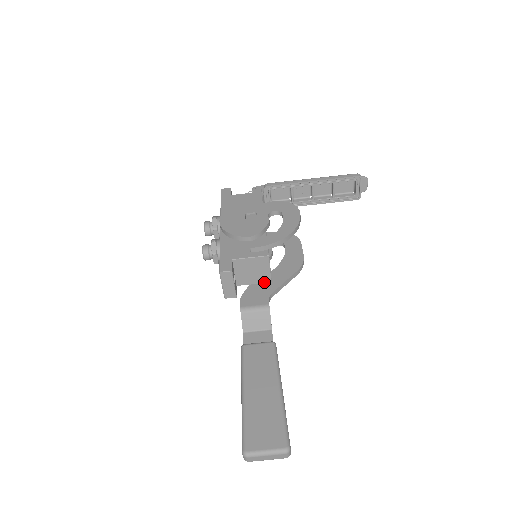
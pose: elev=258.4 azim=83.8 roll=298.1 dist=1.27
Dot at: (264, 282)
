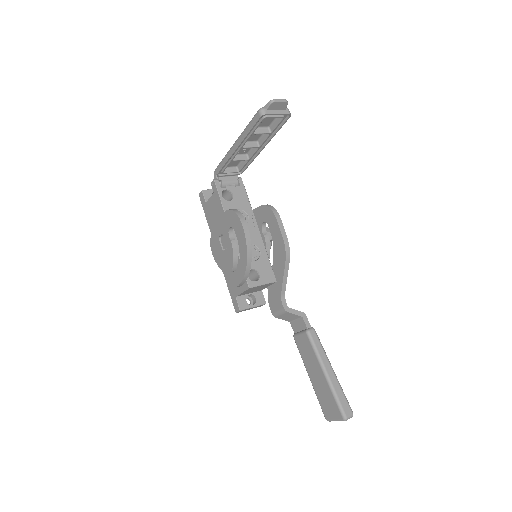
Dot at: (272, 284)
